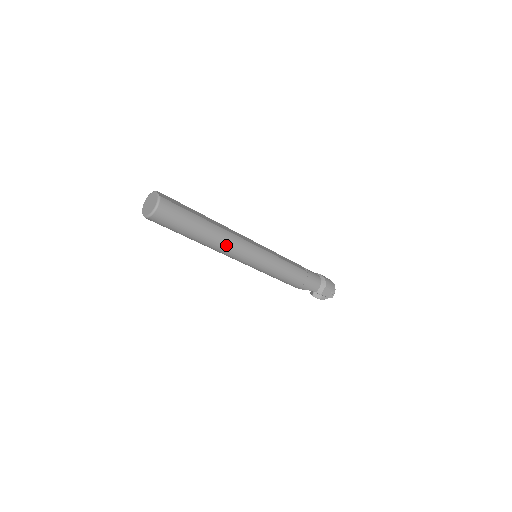
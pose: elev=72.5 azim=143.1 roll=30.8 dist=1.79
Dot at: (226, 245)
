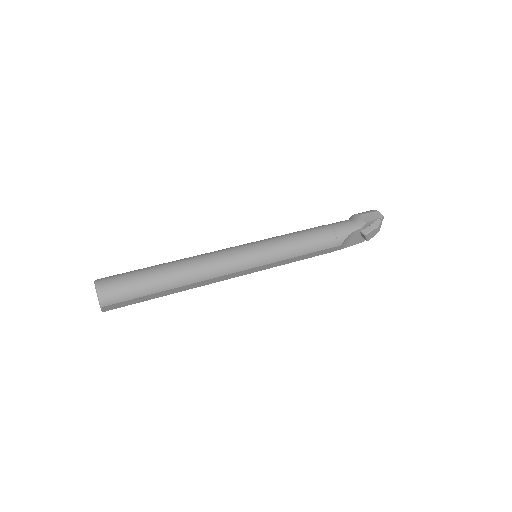
Dot at: (202, 263)
